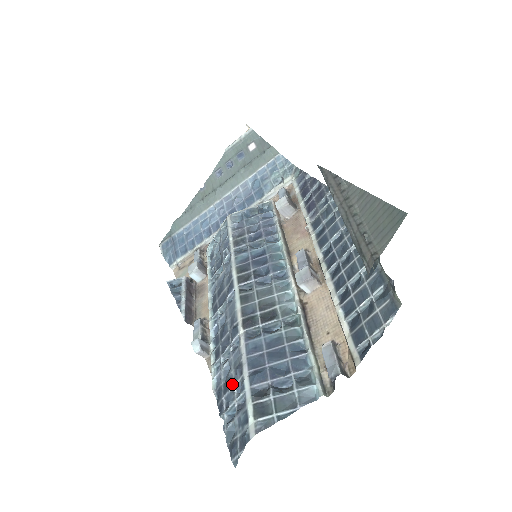
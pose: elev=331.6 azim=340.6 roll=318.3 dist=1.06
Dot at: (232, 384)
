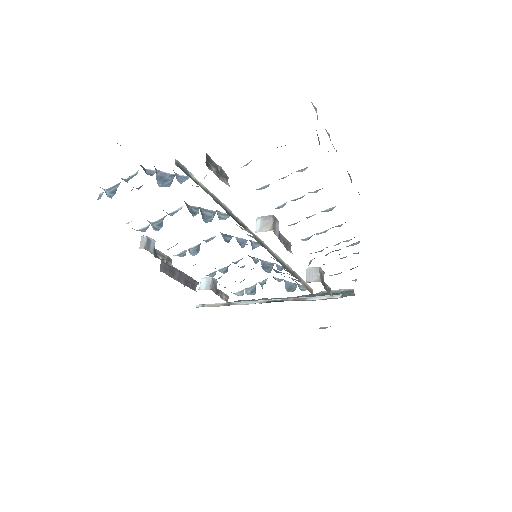
Dot at: occluded
